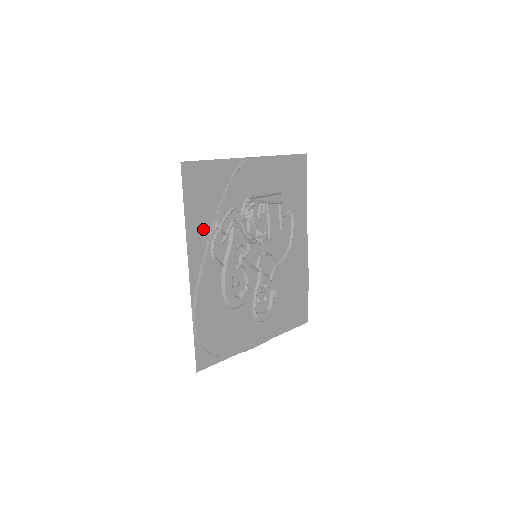
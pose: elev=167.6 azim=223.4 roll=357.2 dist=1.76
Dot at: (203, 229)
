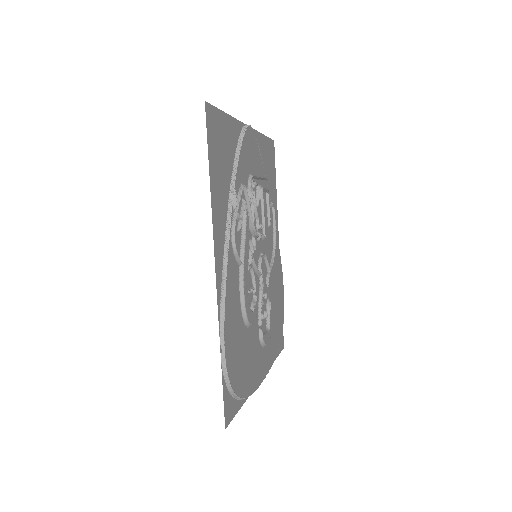
Dot at: (222, 207)
